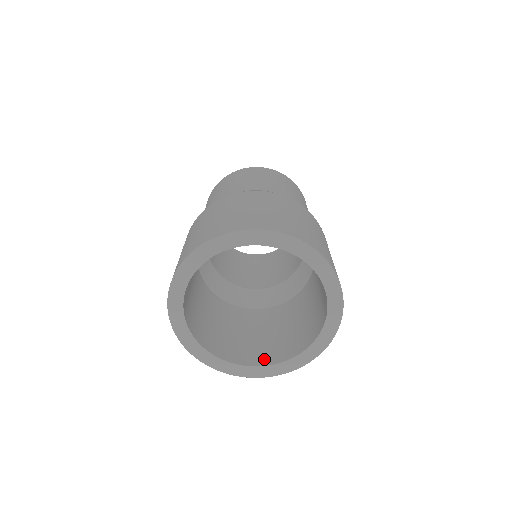
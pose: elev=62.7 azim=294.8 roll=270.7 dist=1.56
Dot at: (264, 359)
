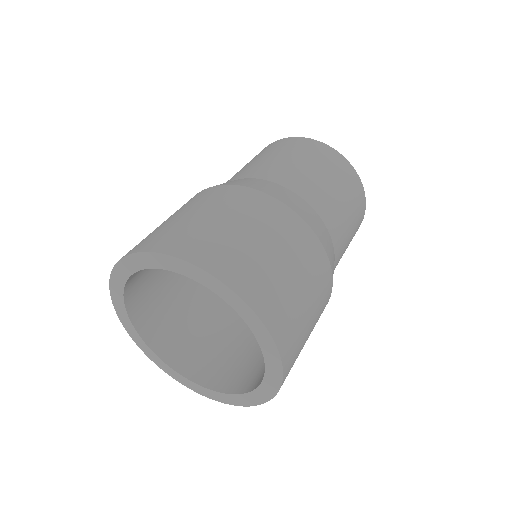
Dot at: (167, 351)
